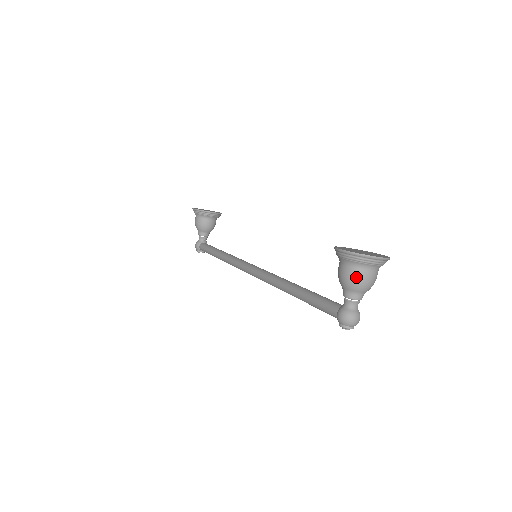
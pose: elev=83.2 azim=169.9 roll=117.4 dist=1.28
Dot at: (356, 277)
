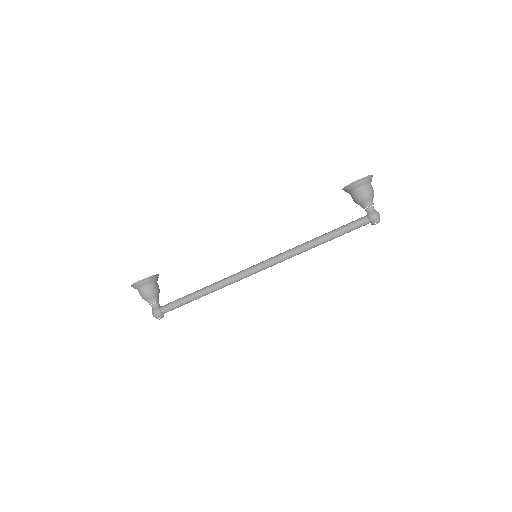
Dot at: (371, 190)
